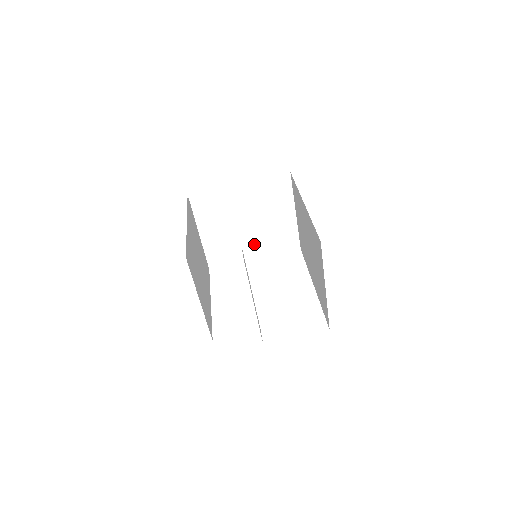
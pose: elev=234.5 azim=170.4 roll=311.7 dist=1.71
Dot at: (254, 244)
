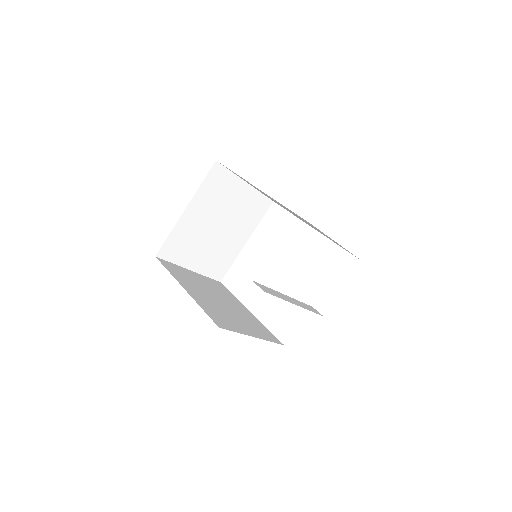
Dot at: (236, 234)
